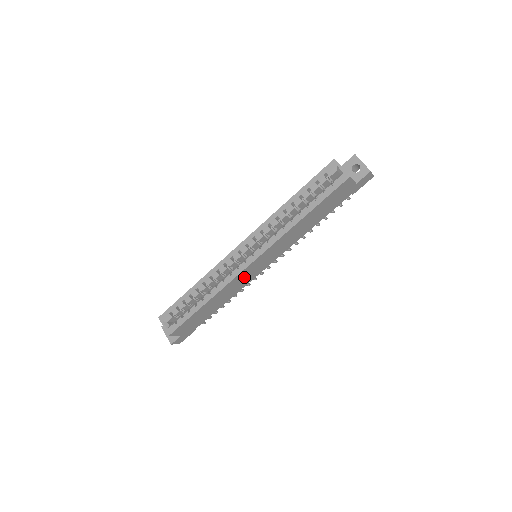
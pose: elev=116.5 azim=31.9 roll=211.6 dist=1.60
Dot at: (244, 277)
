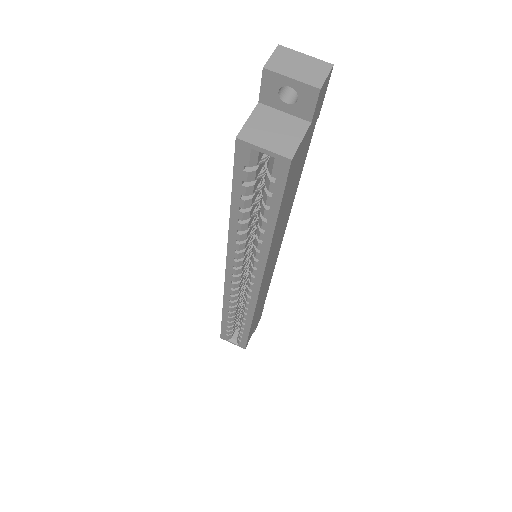
Dot at: (265, 285)
